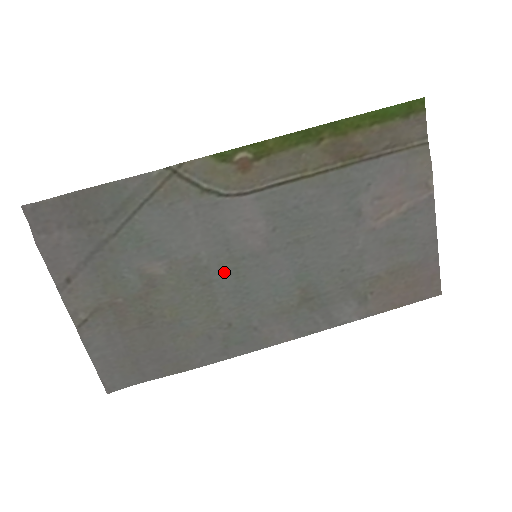
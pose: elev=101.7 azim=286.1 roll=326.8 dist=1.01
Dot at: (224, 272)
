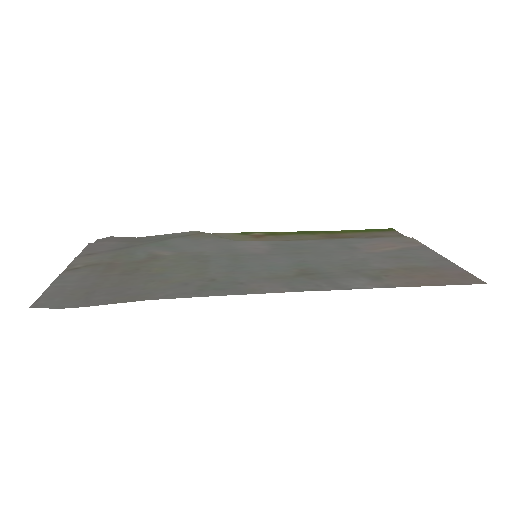
Dot at: (223, 259)
